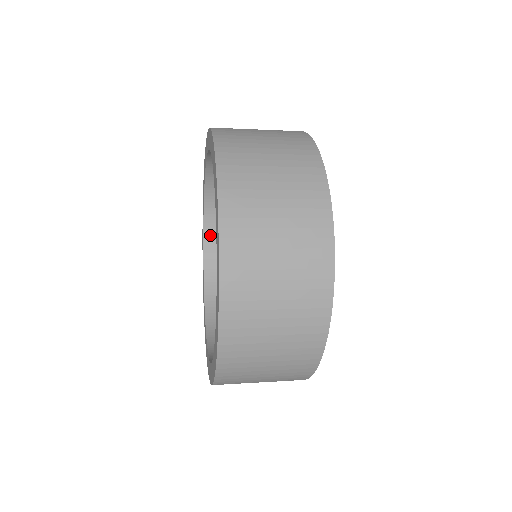
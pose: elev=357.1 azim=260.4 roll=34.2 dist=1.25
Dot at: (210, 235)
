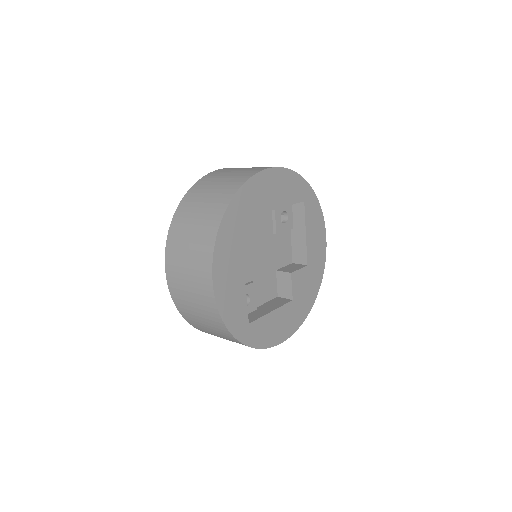
Dot at: occluded
